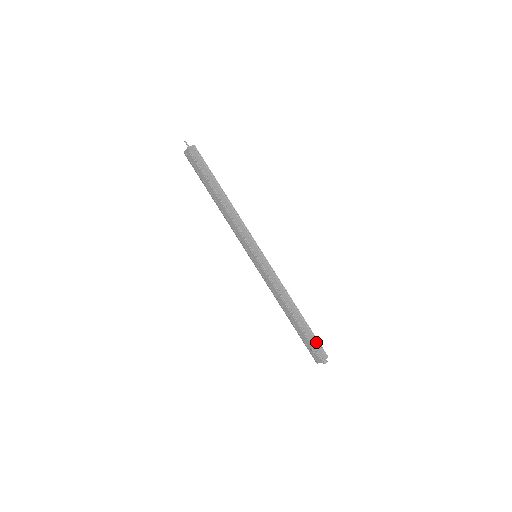
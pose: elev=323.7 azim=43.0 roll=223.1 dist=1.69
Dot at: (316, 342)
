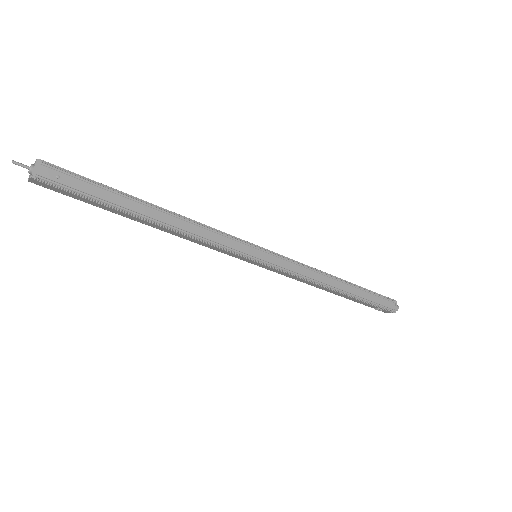
Dot at: (379, 298)
